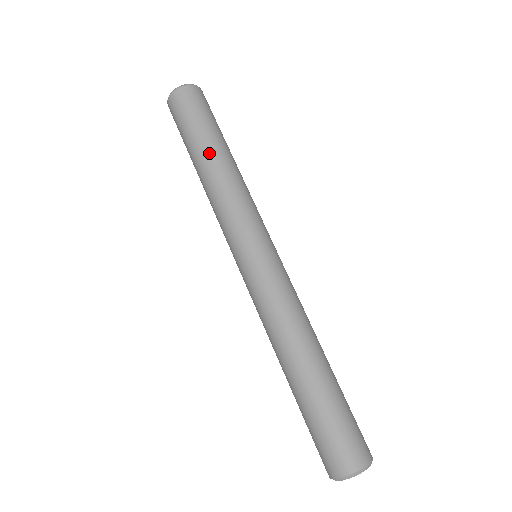
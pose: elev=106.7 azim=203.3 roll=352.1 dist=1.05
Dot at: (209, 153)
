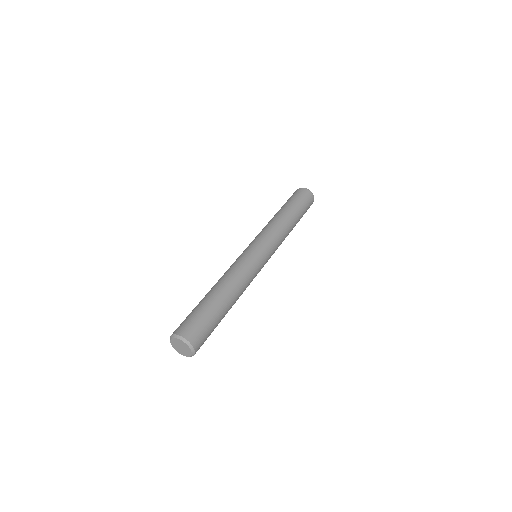
Dot at: (288, 211)
